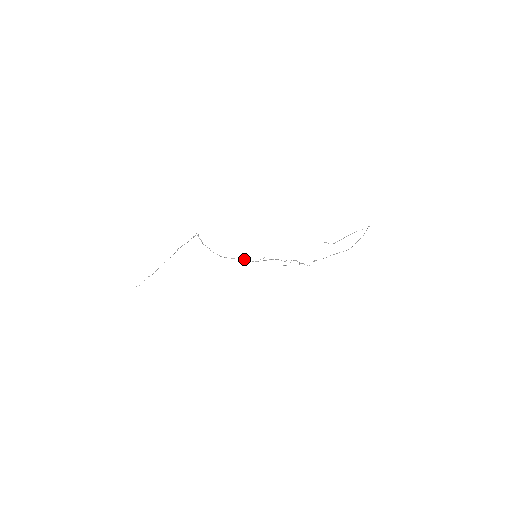
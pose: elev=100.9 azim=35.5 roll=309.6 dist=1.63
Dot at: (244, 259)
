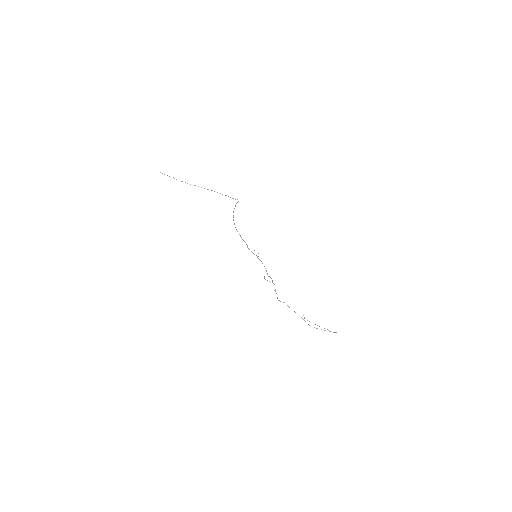
Dot at: occluded
